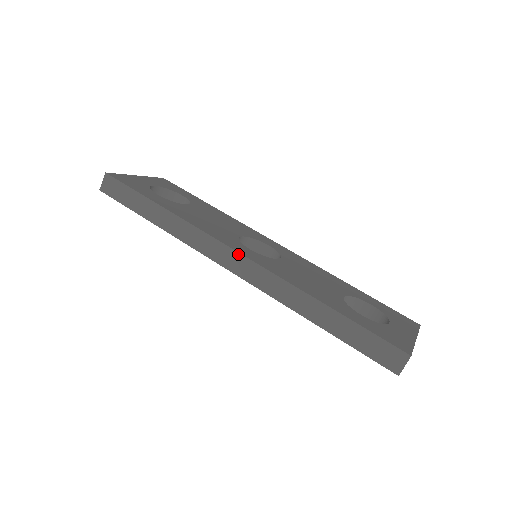
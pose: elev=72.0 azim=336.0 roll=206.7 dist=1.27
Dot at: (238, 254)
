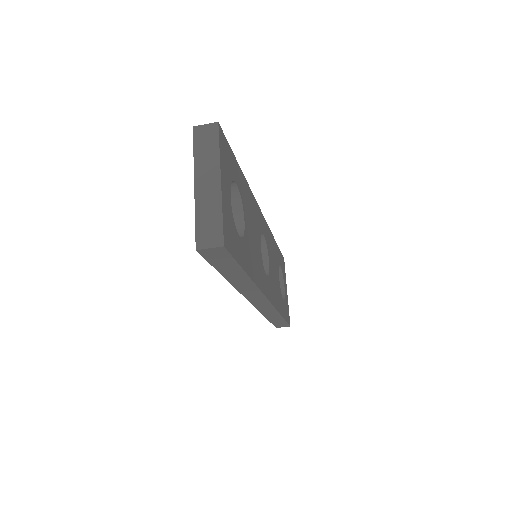
Dot at: (267, 301)
